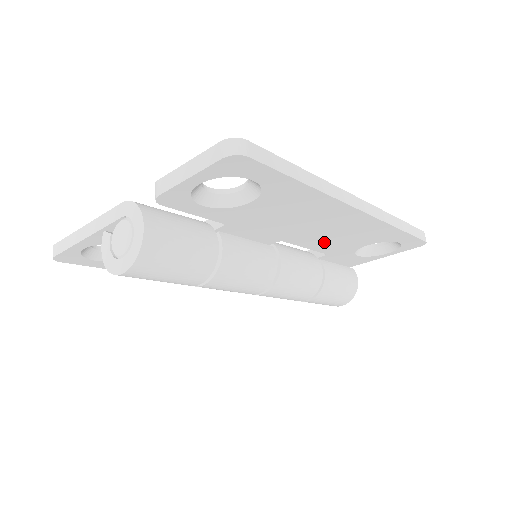
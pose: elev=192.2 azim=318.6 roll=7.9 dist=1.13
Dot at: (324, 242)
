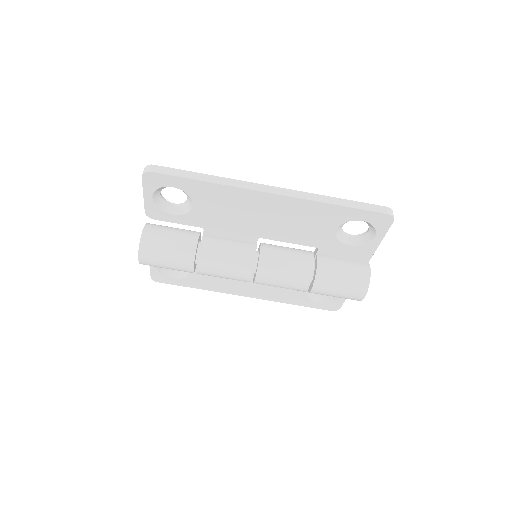
Dot at: (293, 233)
